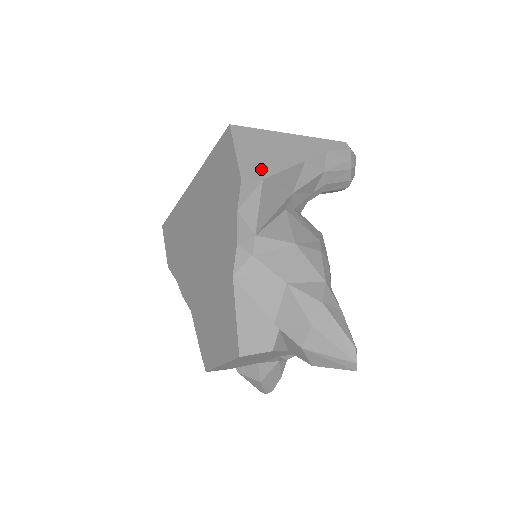
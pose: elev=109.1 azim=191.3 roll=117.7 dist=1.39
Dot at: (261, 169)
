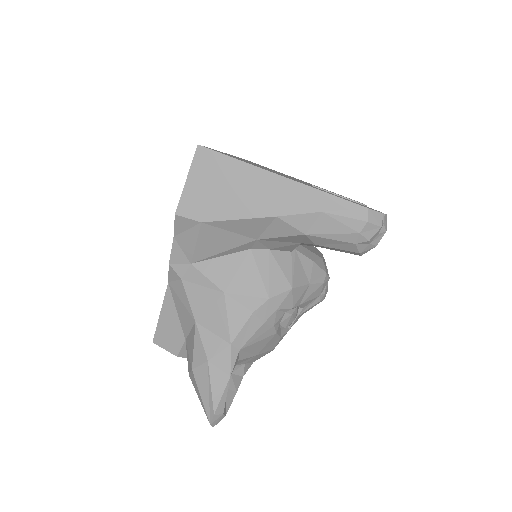
Dot at: (206, 210)
